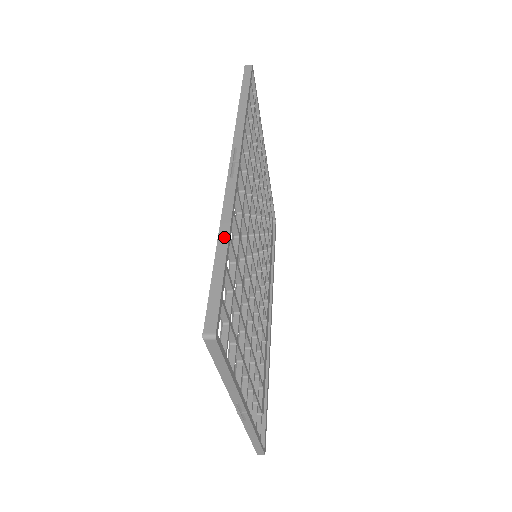
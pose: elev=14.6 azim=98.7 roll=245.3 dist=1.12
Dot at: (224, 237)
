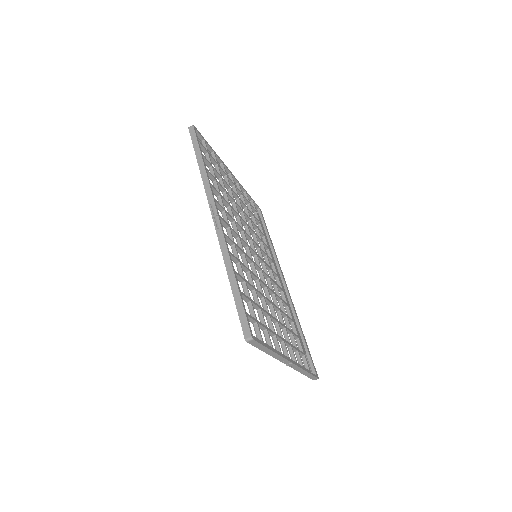
Dot at: (231, 274)
